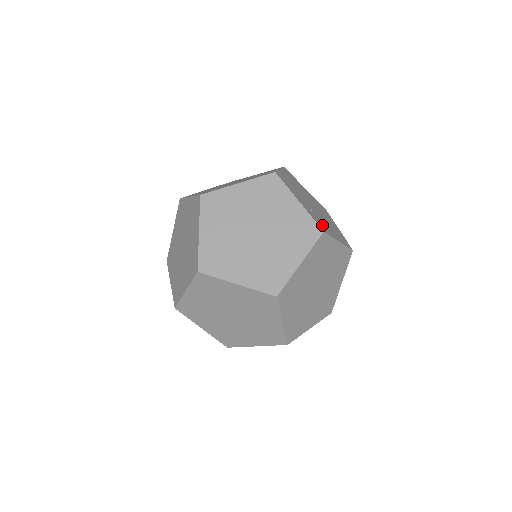
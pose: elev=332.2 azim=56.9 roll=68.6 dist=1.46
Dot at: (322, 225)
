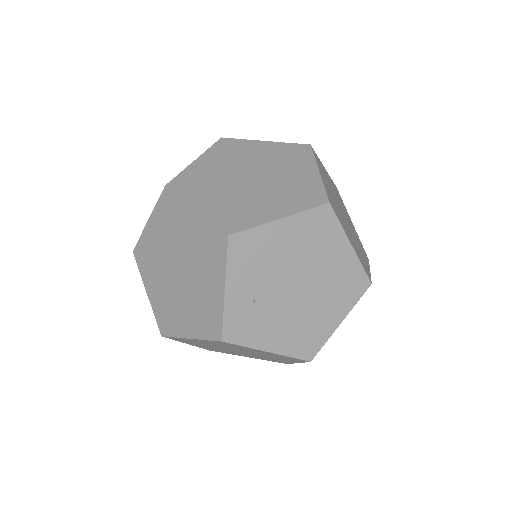
Dot at: (246, 328)
